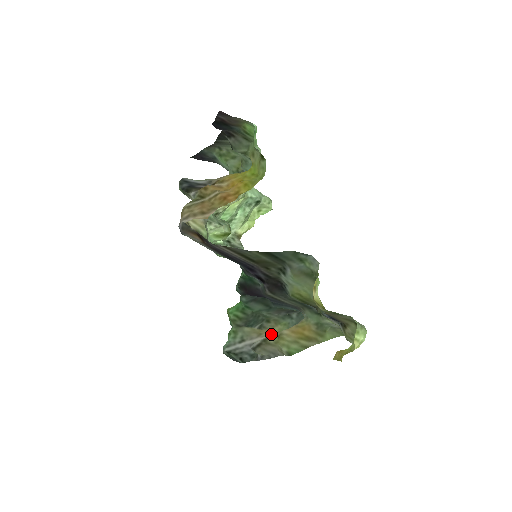
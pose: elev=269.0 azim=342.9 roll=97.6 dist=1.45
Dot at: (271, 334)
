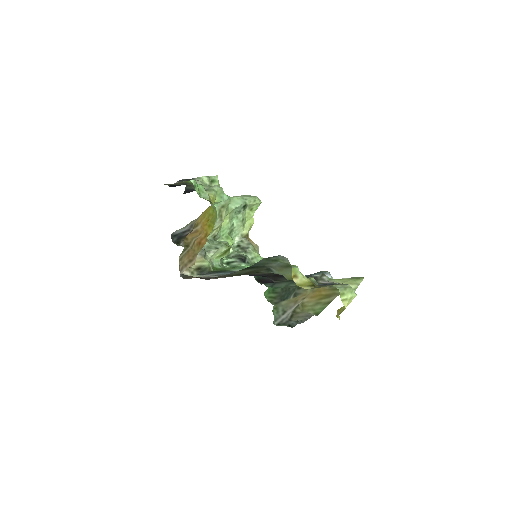
Dot at: (305, 297)
